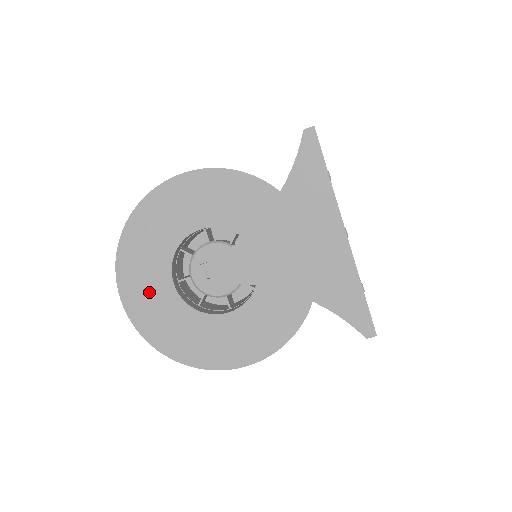
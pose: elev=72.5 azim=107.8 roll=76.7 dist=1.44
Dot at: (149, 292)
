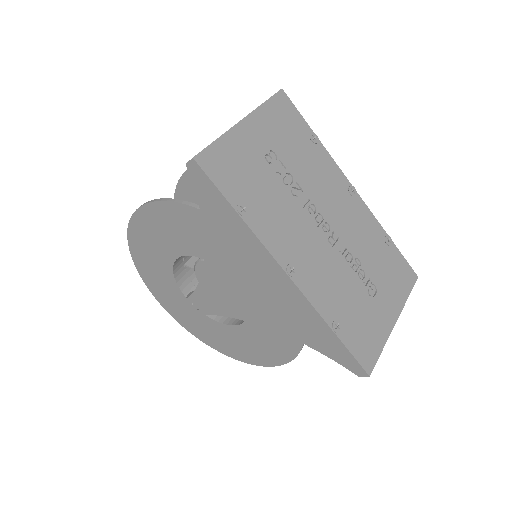
Dot at: (177, 305)
